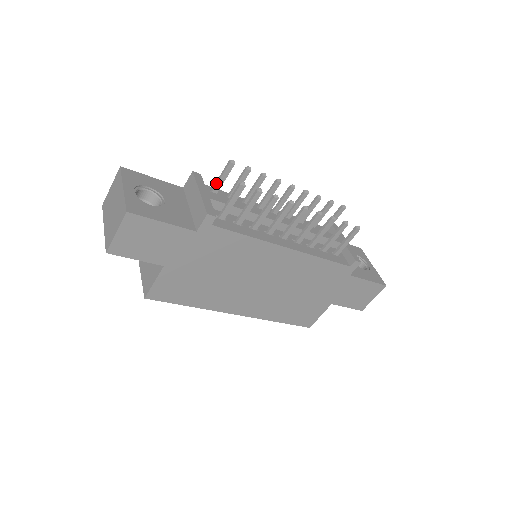
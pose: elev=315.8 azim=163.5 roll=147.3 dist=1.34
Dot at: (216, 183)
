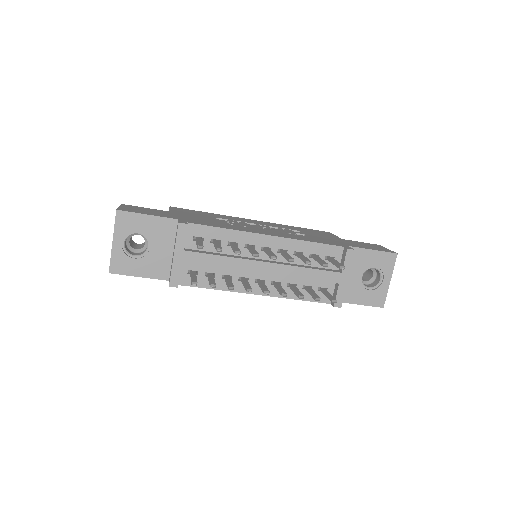
Dot at: (196, 241)
